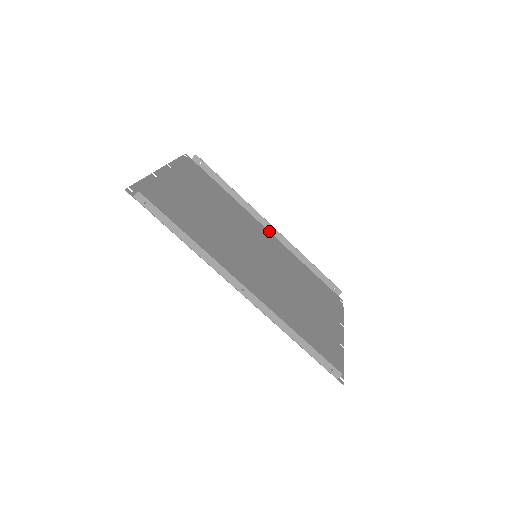
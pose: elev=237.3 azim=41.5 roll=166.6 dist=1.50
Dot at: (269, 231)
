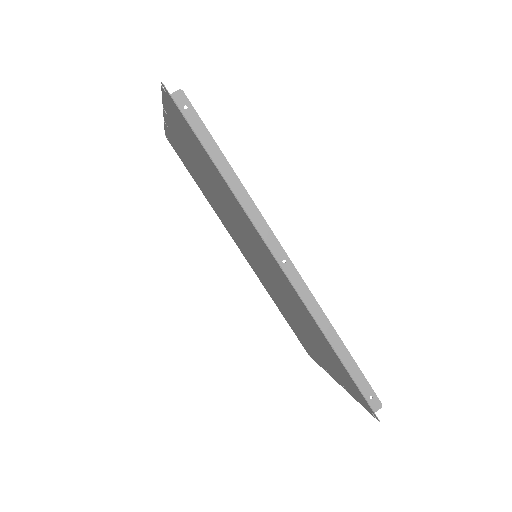
Dot at: (242, 253)
